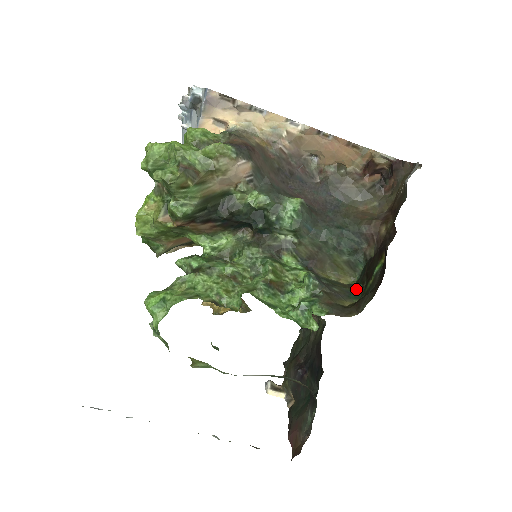
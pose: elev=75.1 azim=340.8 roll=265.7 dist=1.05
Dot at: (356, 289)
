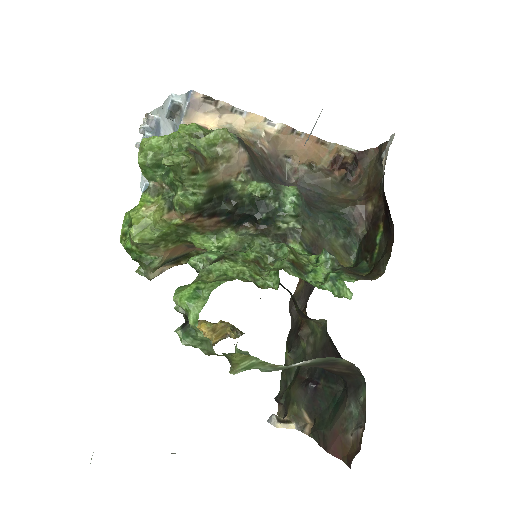
Dot at: (360, 266)
